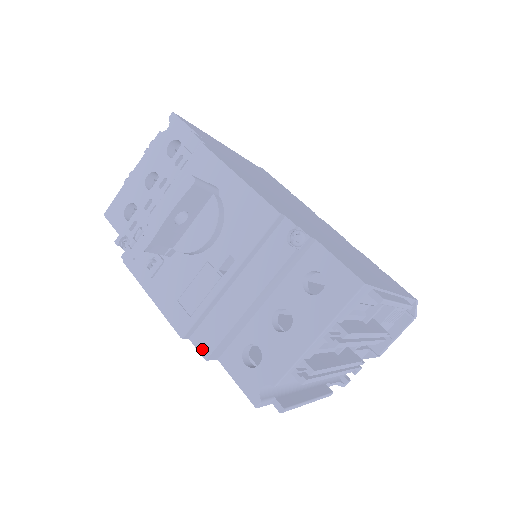
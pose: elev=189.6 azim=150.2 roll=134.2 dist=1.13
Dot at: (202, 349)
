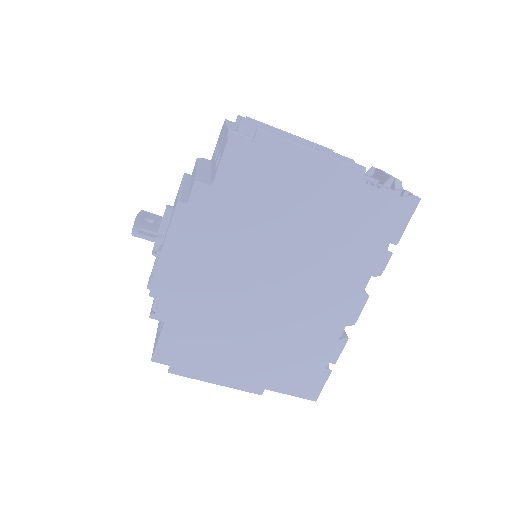
Dot at: (192, 188)
